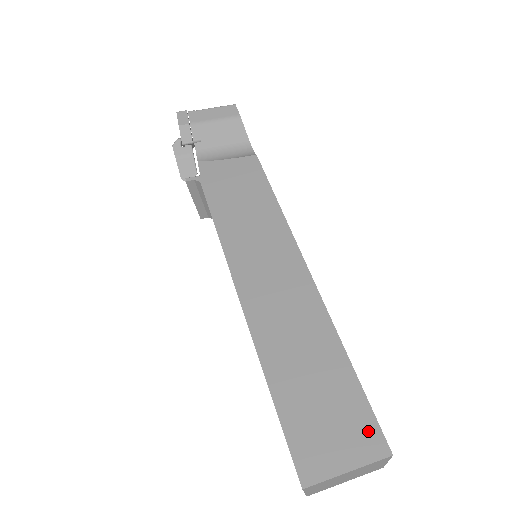
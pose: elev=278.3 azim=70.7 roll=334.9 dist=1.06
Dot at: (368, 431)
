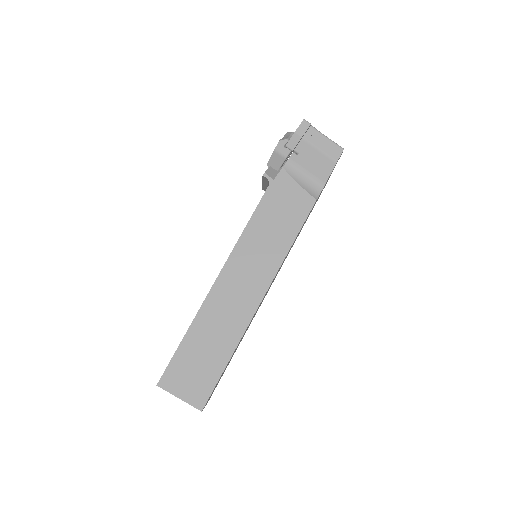
Dot at: (203, 394)
